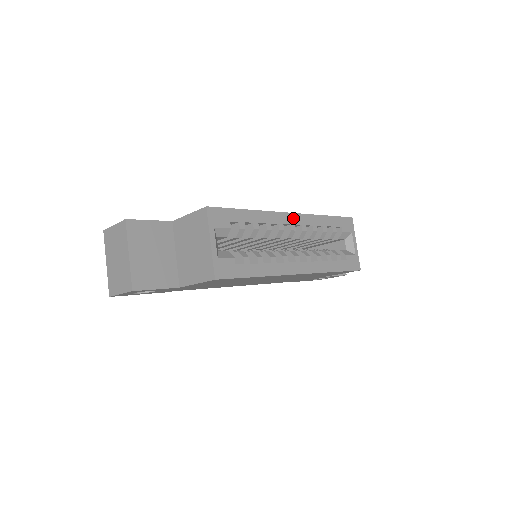
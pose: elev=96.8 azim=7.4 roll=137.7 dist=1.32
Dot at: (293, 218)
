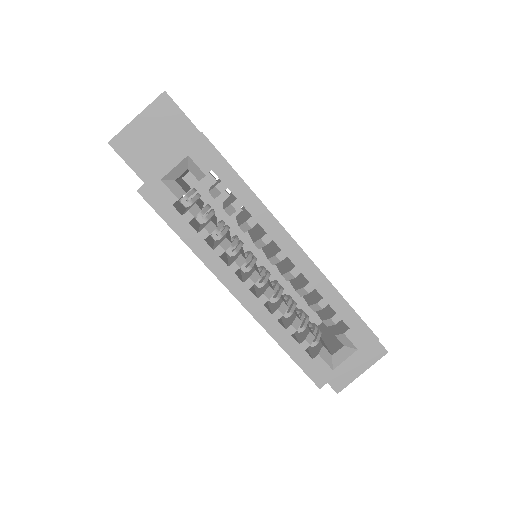
Dot at: (293, 249)
